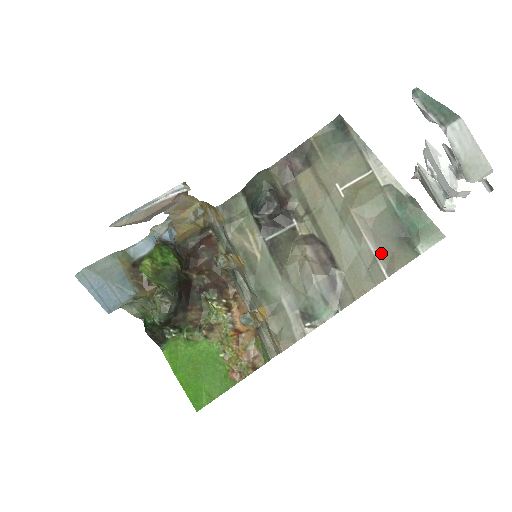
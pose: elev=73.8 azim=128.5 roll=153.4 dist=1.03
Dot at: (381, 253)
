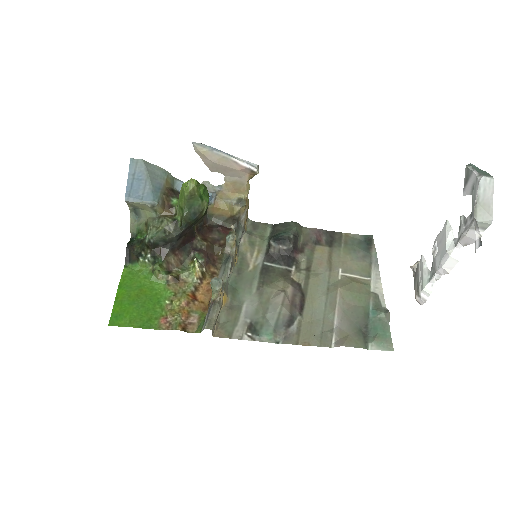
Dot at: (340, 329)
